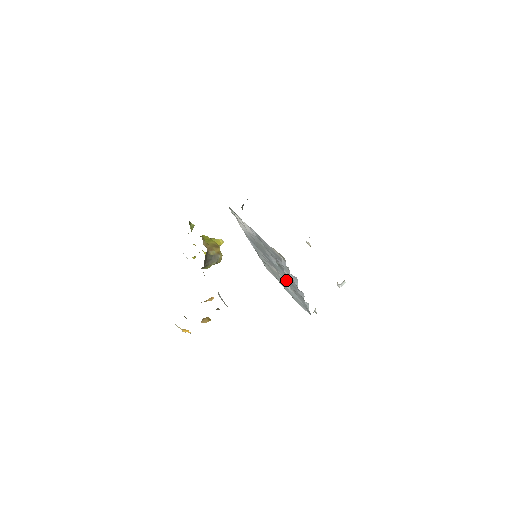
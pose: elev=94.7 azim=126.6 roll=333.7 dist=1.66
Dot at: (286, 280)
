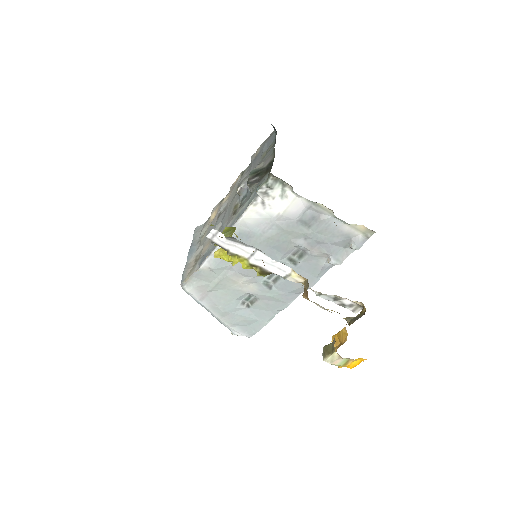
Dot at: (266, 286)
